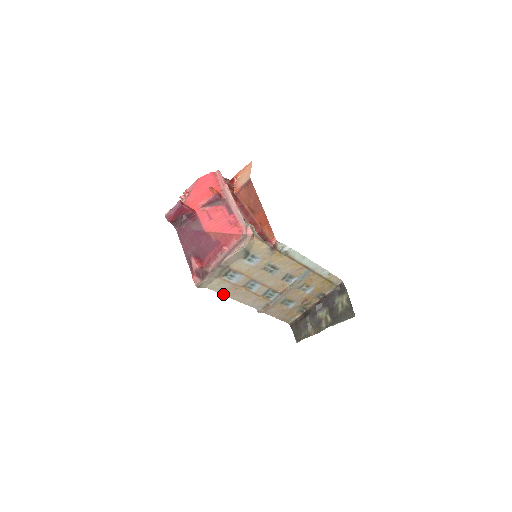
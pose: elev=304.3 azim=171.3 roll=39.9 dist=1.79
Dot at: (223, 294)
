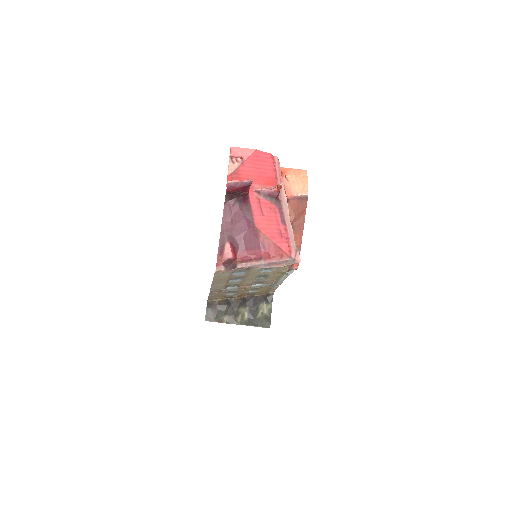
Dot at: (214, 277)
